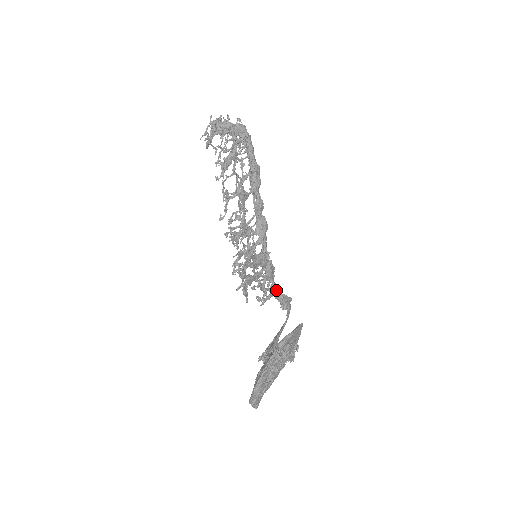
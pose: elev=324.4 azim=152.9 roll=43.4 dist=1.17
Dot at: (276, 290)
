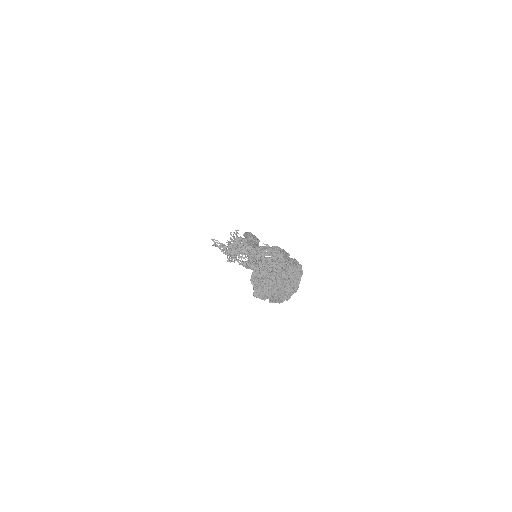
Dot at: occluded
